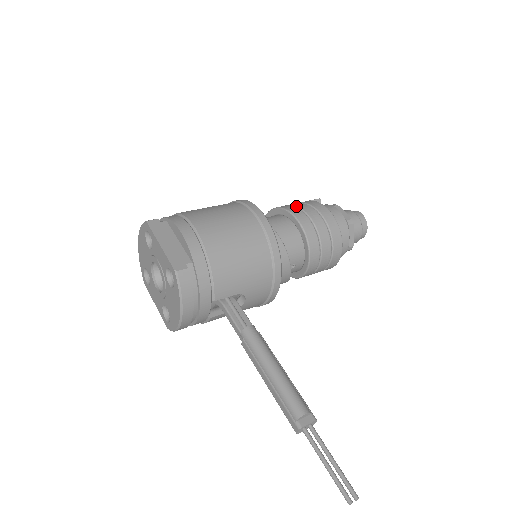
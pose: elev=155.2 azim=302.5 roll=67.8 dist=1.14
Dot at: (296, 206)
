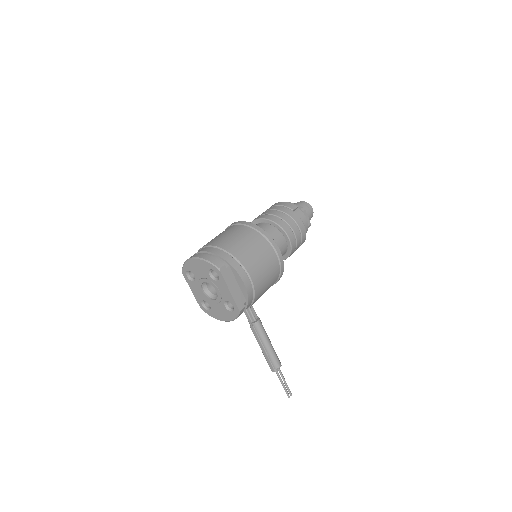
Dot at: (289, 225)
